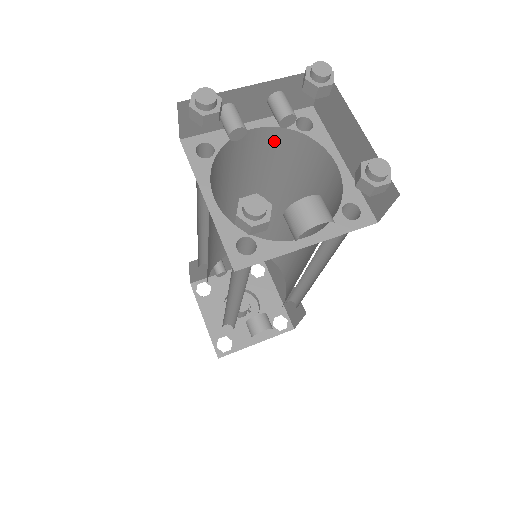
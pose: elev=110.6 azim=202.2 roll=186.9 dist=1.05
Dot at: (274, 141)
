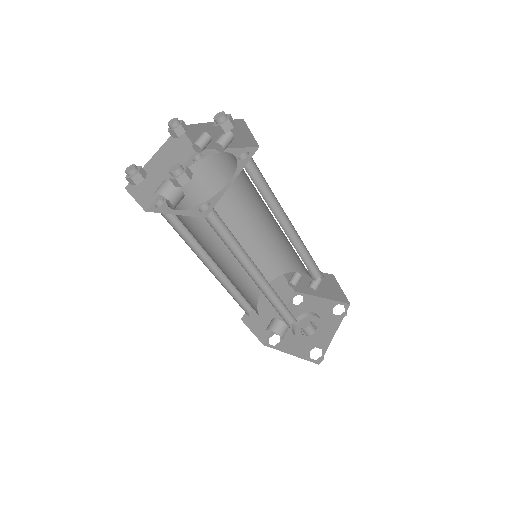
Dot at: occluded
